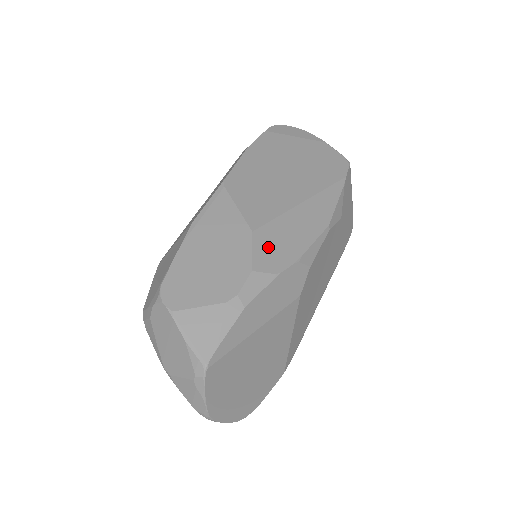
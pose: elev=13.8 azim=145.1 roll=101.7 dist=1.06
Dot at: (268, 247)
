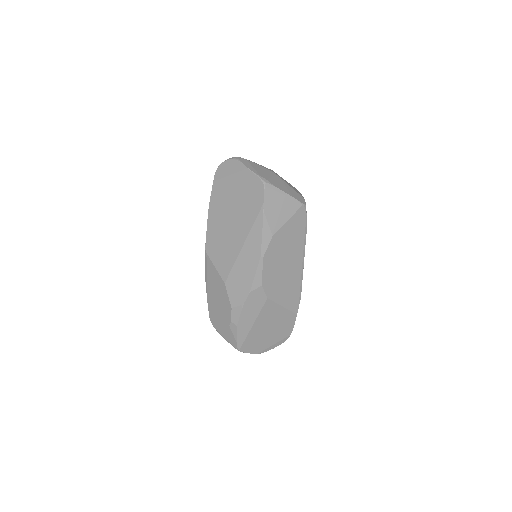
Dot at: (234, 290)
